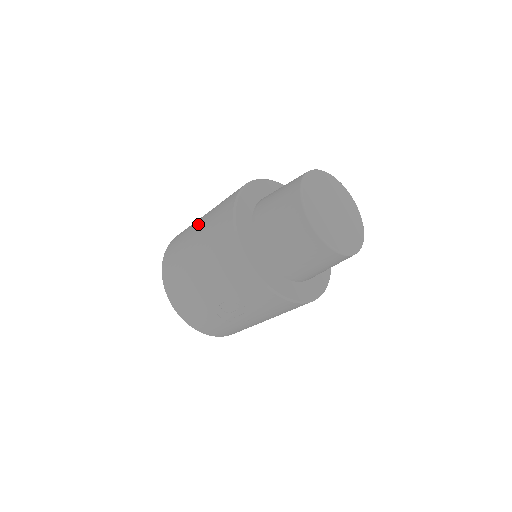
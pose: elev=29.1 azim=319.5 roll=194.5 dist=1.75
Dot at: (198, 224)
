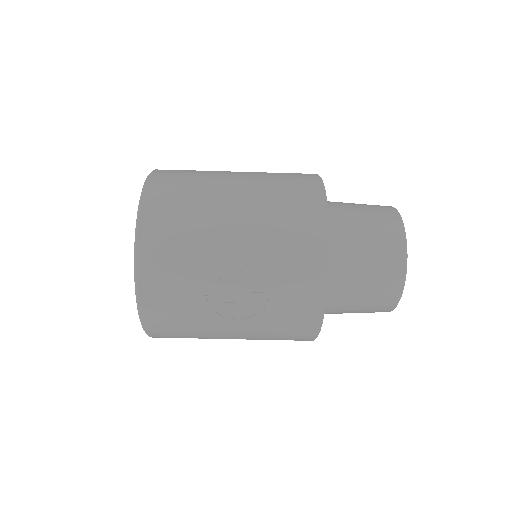
Dot at: (236, 172)
